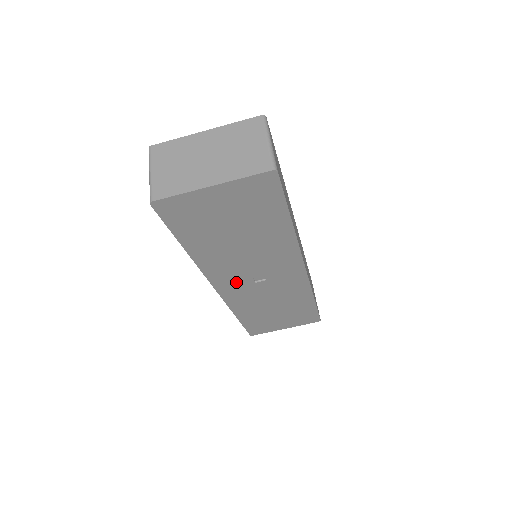
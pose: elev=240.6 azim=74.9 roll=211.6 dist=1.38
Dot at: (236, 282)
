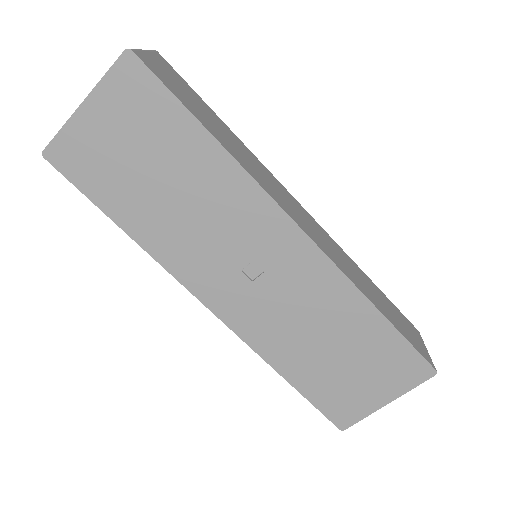
Dot at: (226, 286)
